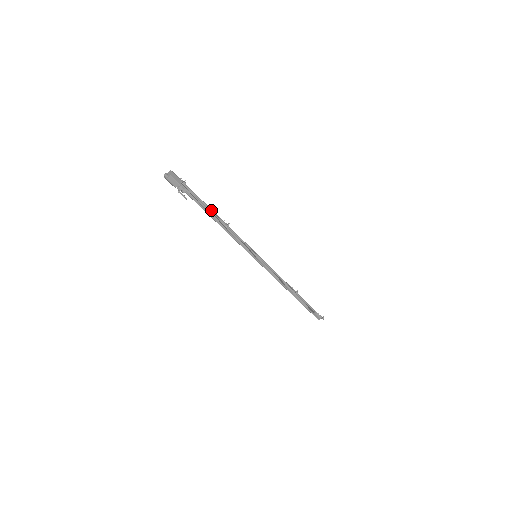
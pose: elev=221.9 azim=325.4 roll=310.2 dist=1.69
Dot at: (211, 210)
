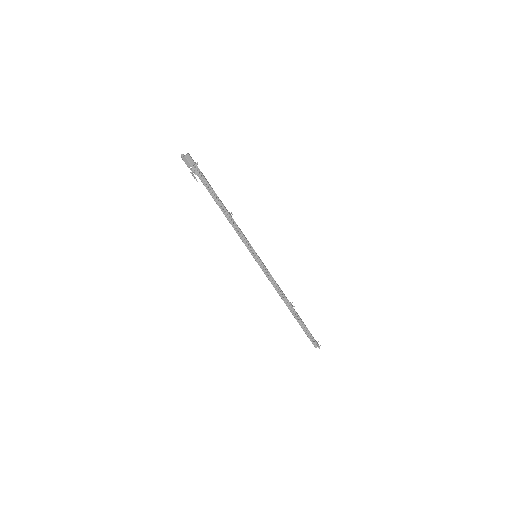
Dot at: (217, 198)
